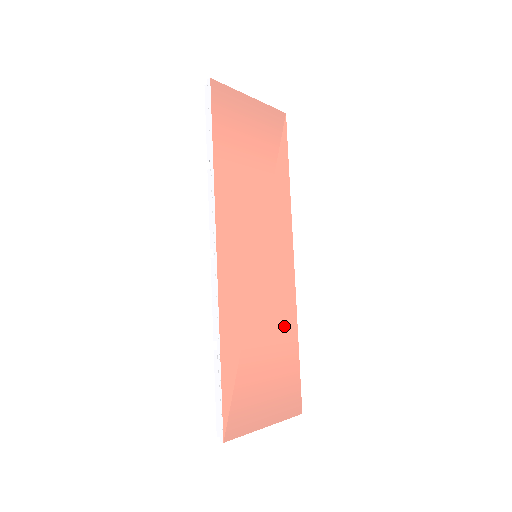
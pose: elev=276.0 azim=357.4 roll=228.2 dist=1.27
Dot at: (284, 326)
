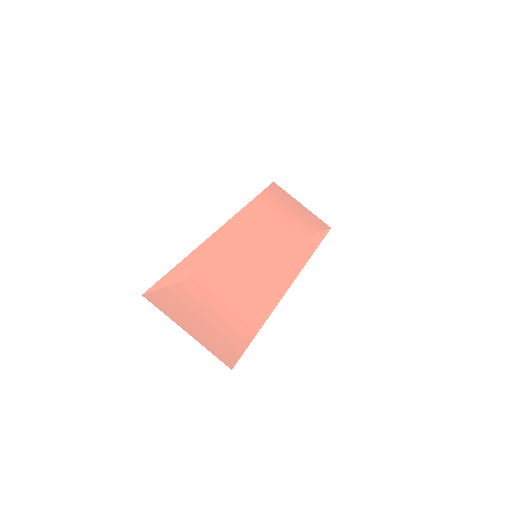
Dot at: (254, 303)
